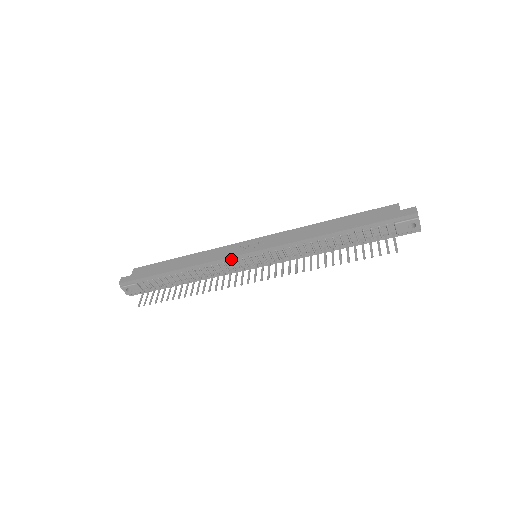
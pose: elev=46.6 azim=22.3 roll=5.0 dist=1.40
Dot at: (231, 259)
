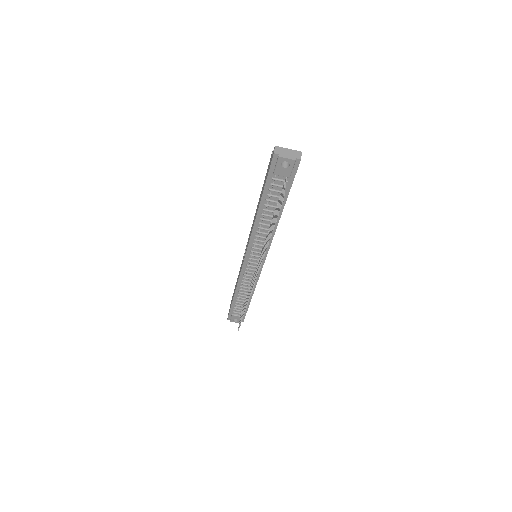
Dot at: (244, 270)
